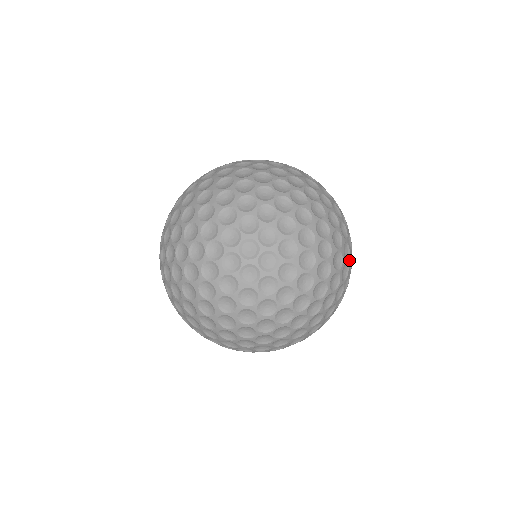
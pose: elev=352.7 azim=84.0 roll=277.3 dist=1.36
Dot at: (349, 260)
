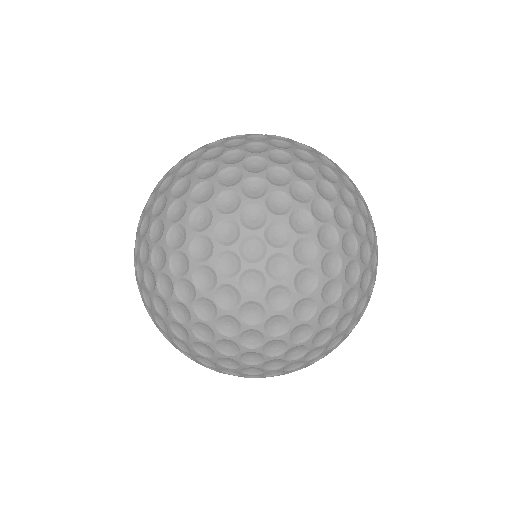
Dot at: occluded
